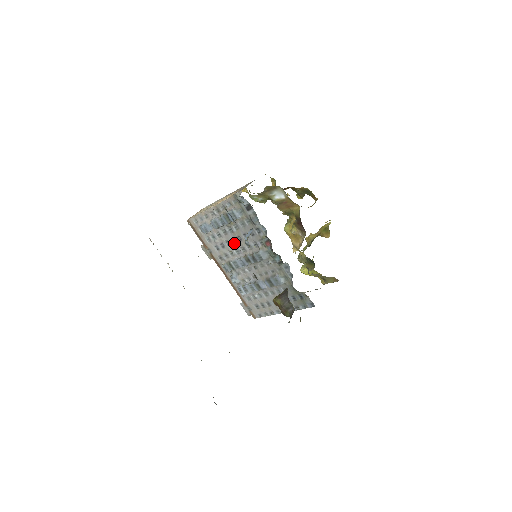
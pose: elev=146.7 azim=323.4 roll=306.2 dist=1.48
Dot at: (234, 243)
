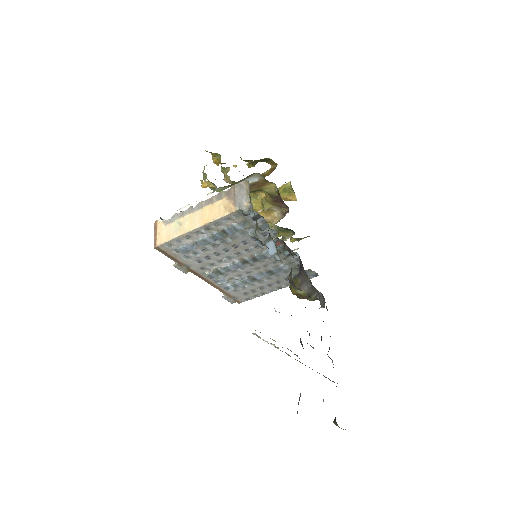
Dot at: (226, 252)
